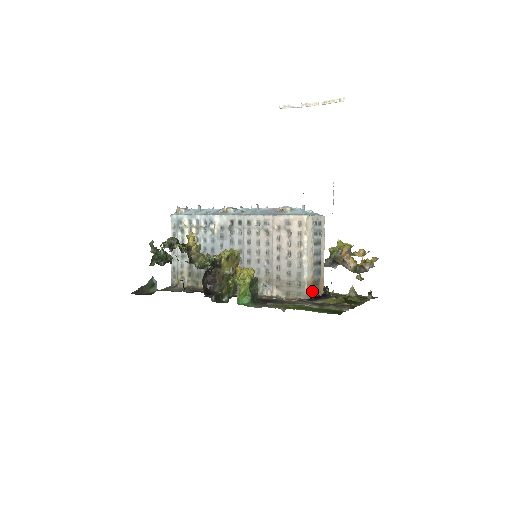
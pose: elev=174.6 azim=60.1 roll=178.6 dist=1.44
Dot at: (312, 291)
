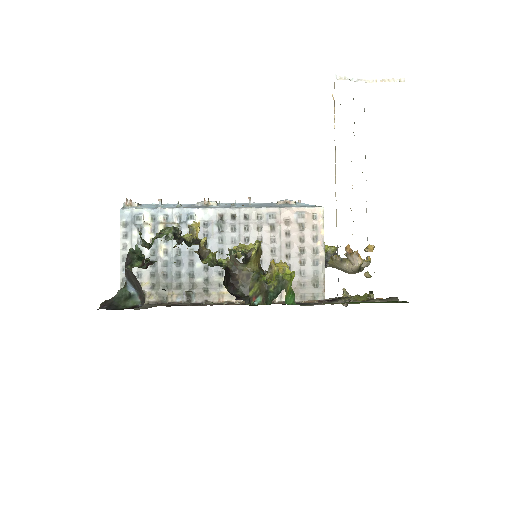
Dot at: occluded
